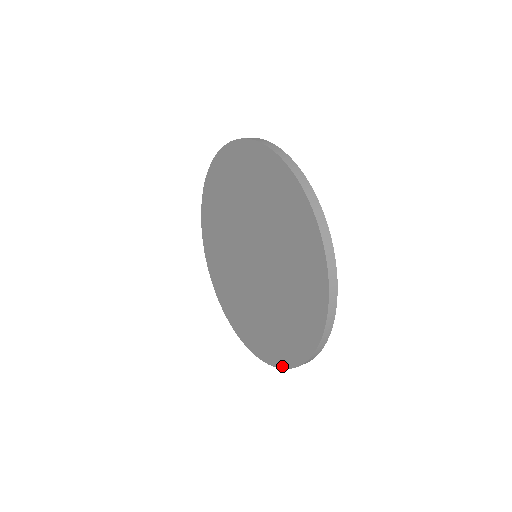
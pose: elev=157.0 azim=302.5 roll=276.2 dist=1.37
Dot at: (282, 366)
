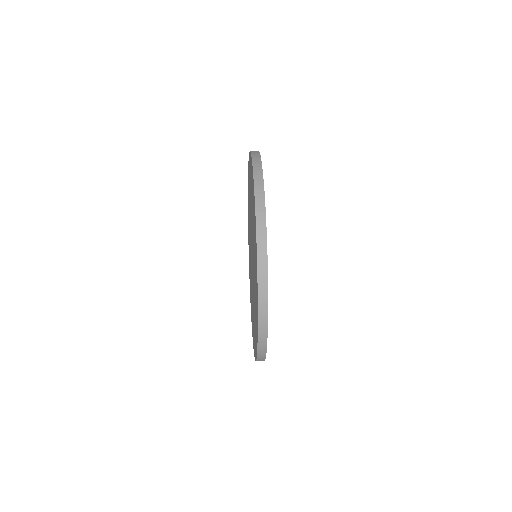
Dot at: occluded
